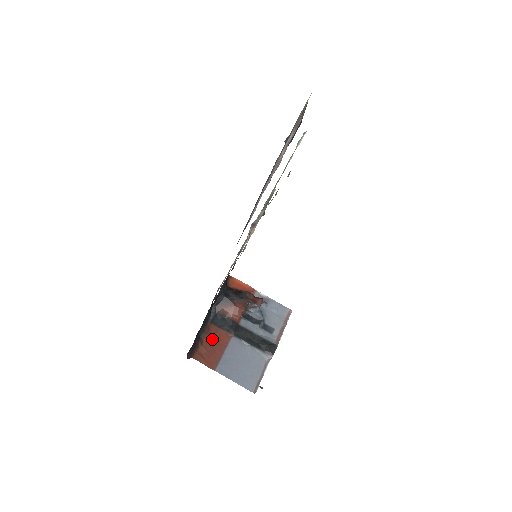
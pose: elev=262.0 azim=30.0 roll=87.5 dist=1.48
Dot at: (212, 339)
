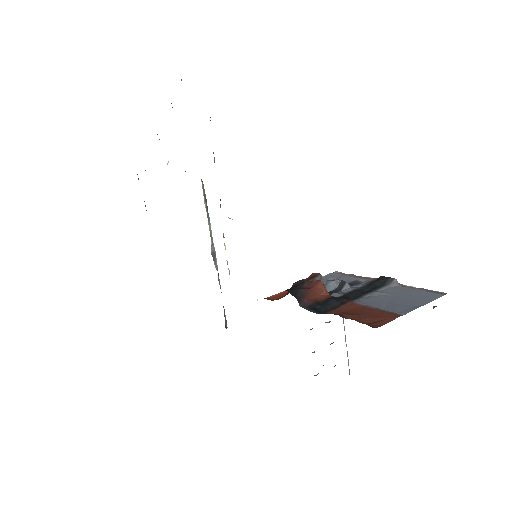
Dot at: (350, 314)
